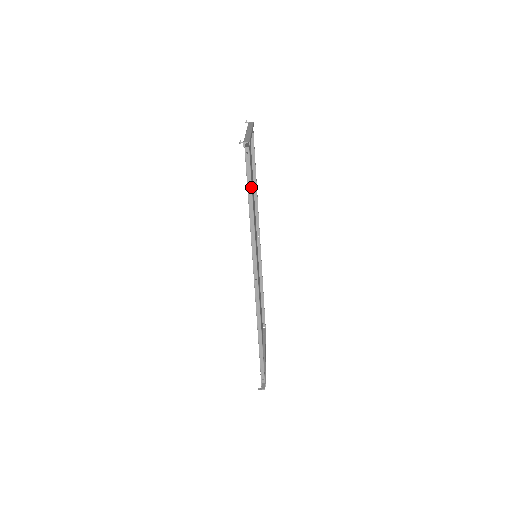
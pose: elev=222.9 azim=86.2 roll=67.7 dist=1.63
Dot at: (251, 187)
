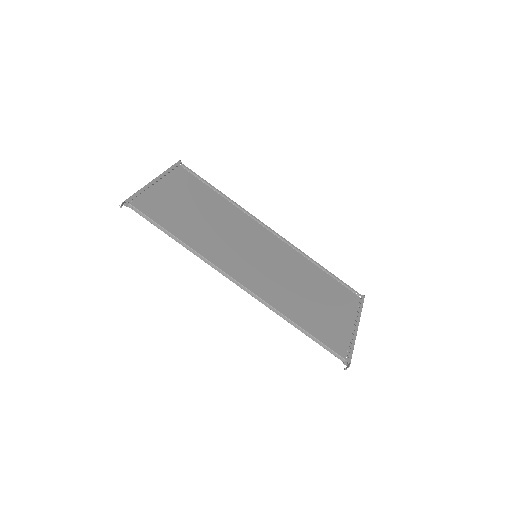
Dot at: (160, 226)
